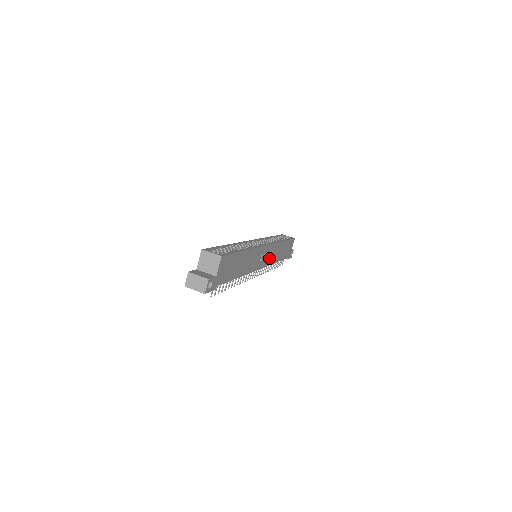
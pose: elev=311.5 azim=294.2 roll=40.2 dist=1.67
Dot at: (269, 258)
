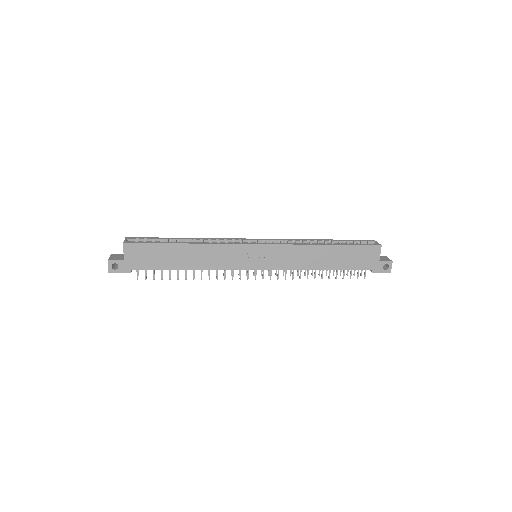
Dot at: (281, 261)
